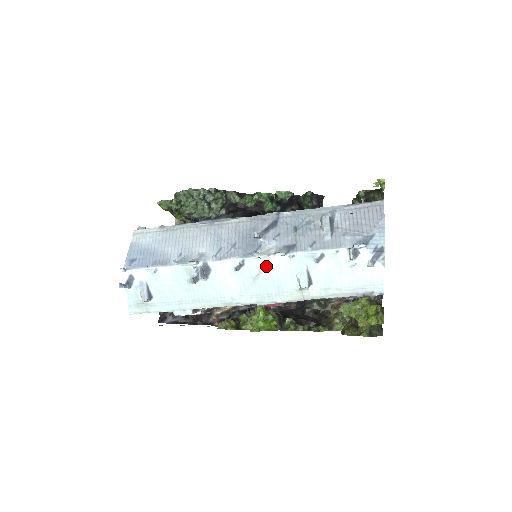
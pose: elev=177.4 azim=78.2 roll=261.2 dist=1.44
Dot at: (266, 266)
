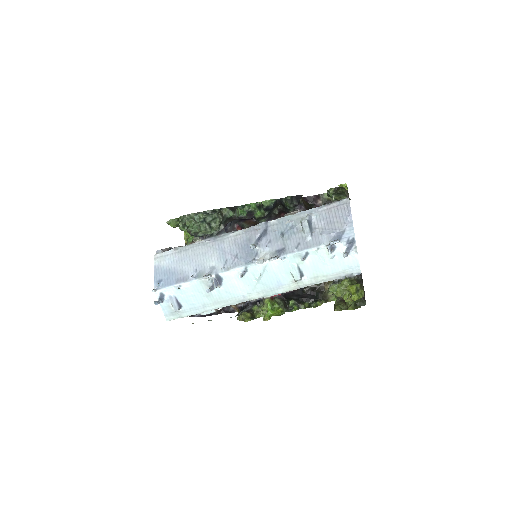
Dot at: (265, 269)
